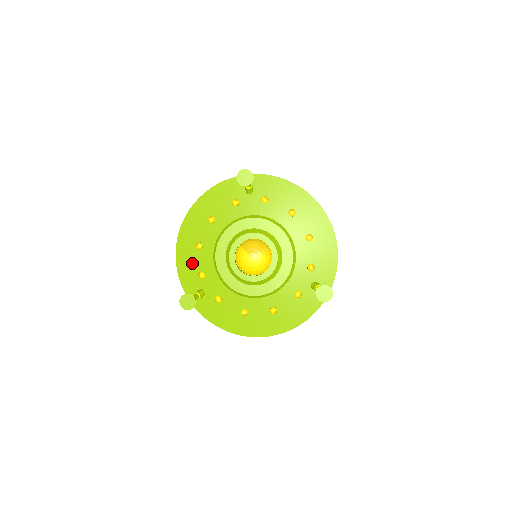
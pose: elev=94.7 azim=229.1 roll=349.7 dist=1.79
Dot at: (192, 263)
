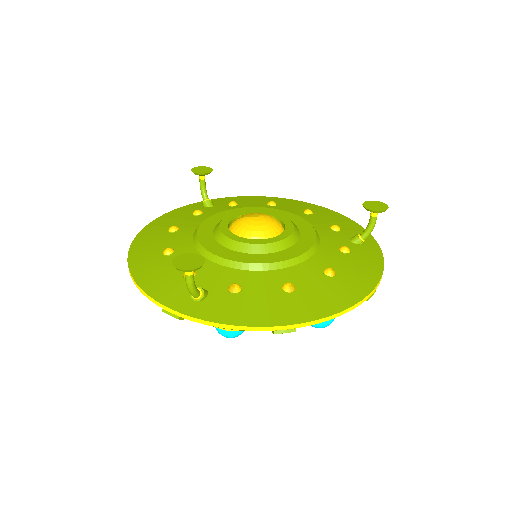
Dot at: (165, 271)
